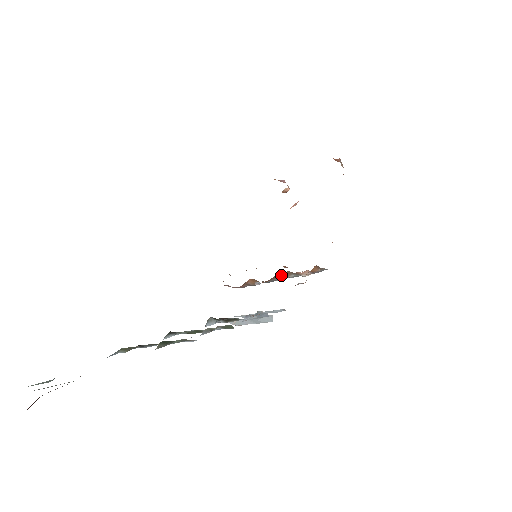
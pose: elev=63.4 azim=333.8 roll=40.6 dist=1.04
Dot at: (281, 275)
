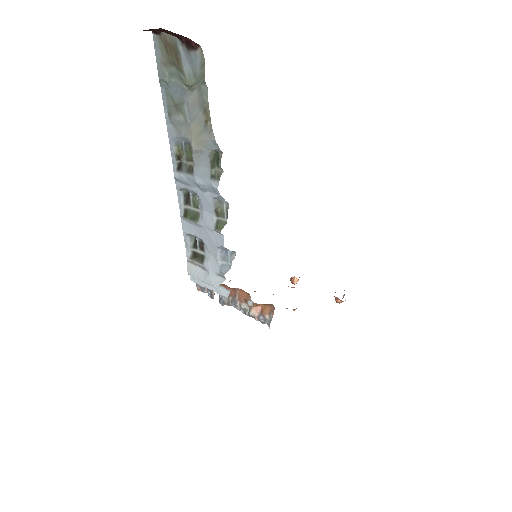
Dot at: (242, 295)
